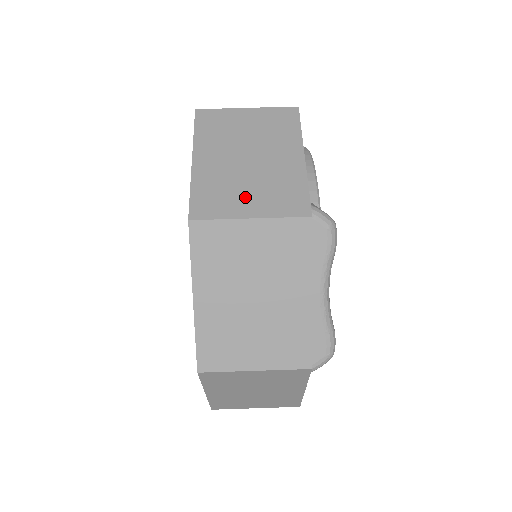
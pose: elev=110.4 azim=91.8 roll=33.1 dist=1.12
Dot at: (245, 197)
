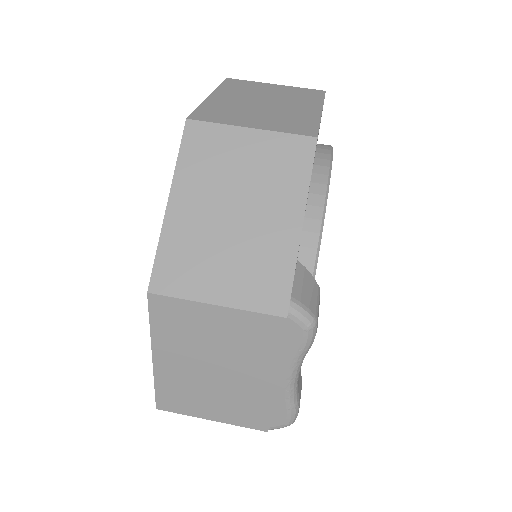
Dot at: (217, 273)
